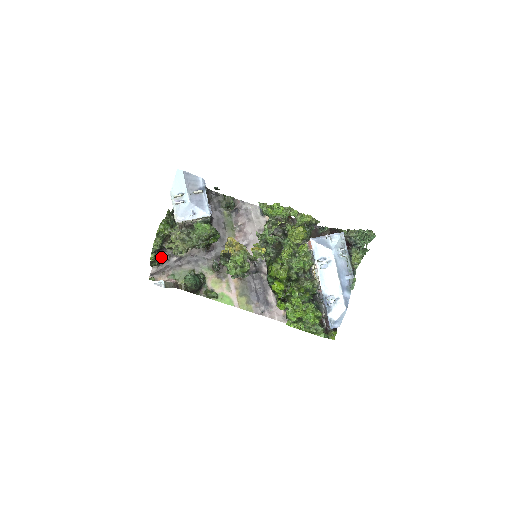
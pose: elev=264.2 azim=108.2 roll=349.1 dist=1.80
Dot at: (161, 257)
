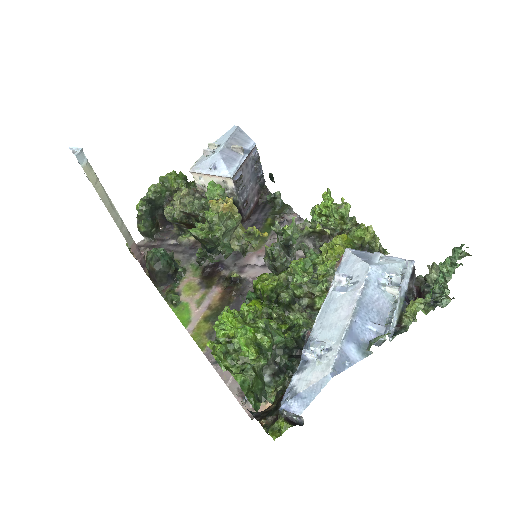
Dot at: (160, 233)
